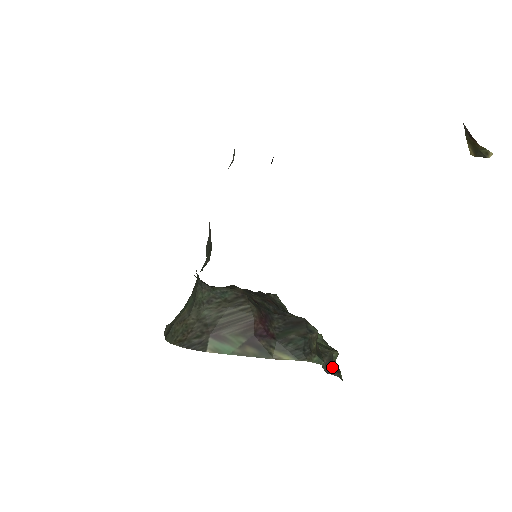
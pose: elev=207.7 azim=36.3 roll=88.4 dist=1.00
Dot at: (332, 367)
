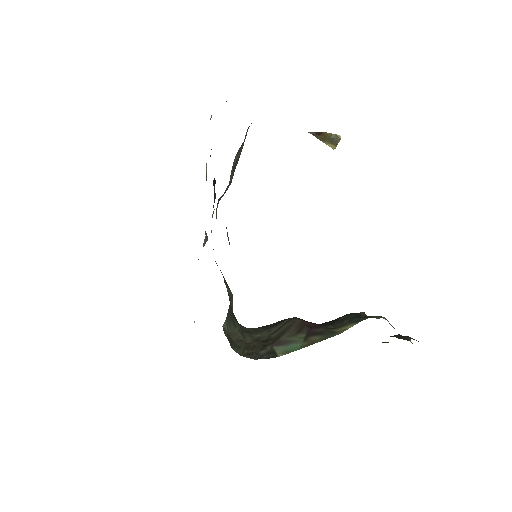
Dot at: (407, 337)
